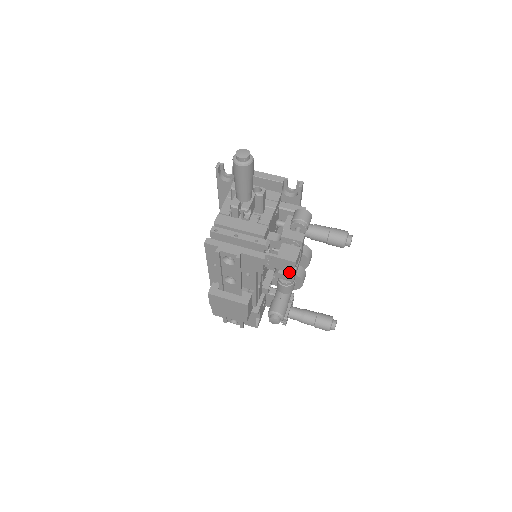
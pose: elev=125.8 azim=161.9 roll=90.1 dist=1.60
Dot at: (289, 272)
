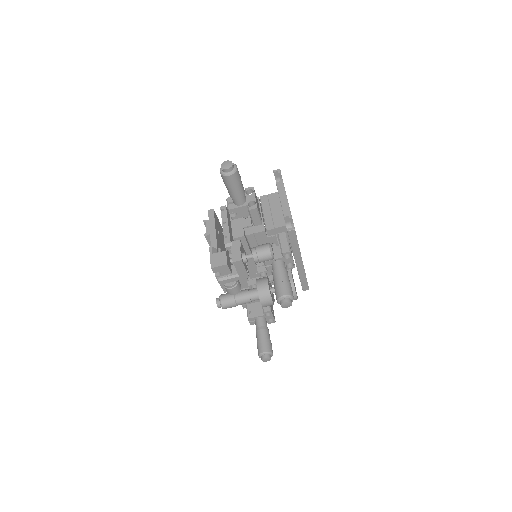
Dot at: occluded
